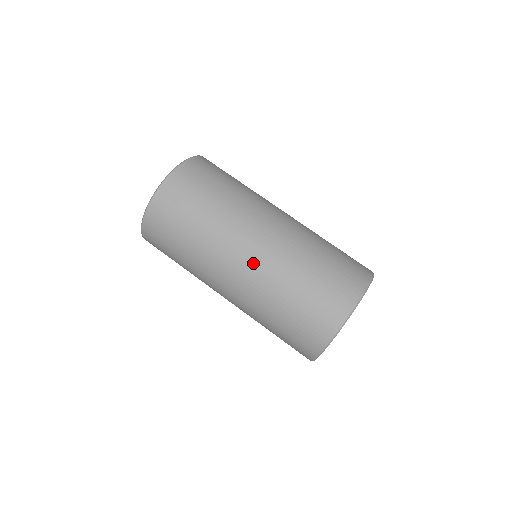
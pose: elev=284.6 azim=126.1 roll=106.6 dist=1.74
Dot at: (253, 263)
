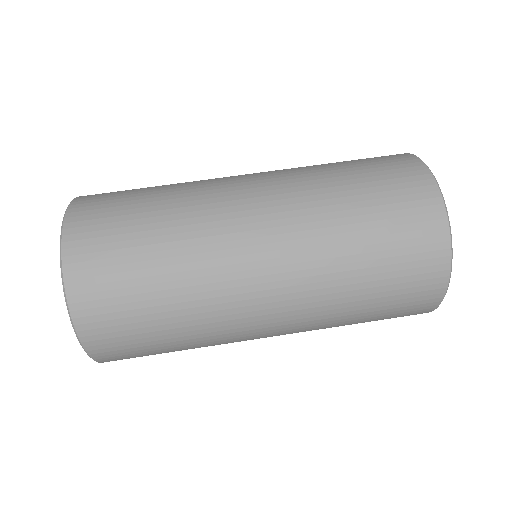
Dot at: (263, 178)
